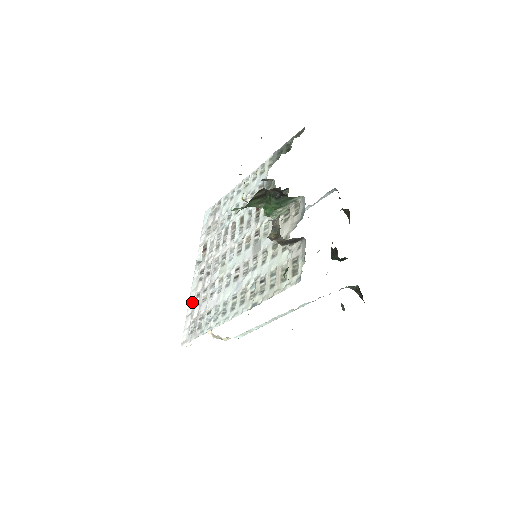
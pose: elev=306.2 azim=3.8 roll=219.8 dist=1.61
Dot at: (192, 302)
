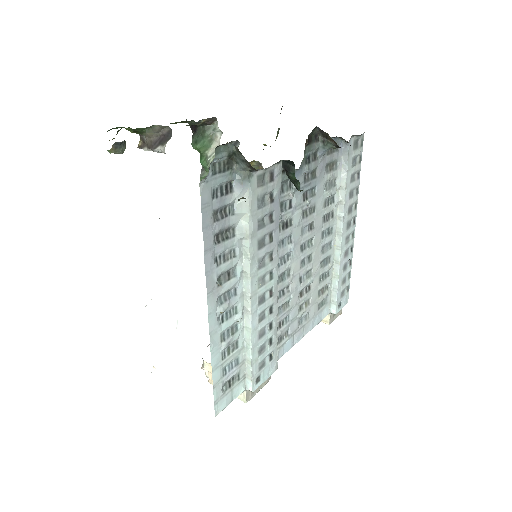
Dot at: occluded
